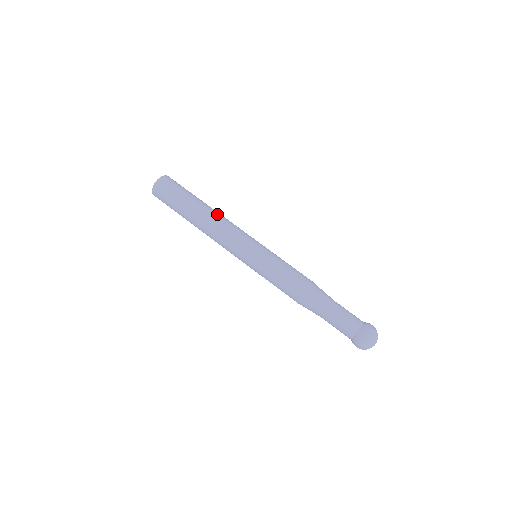
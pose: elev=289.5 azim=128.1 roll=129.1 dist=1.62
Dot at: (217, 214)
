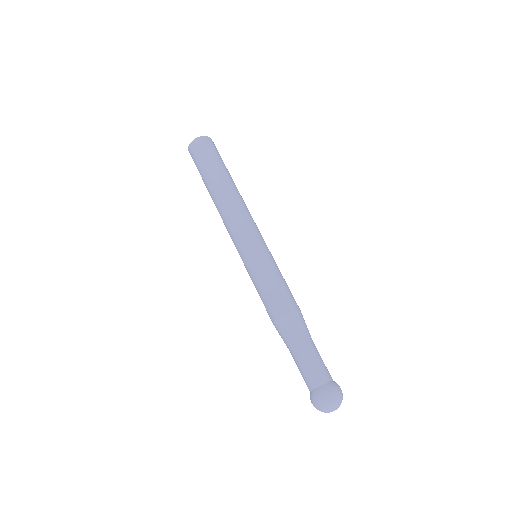
Dot at: occluded
